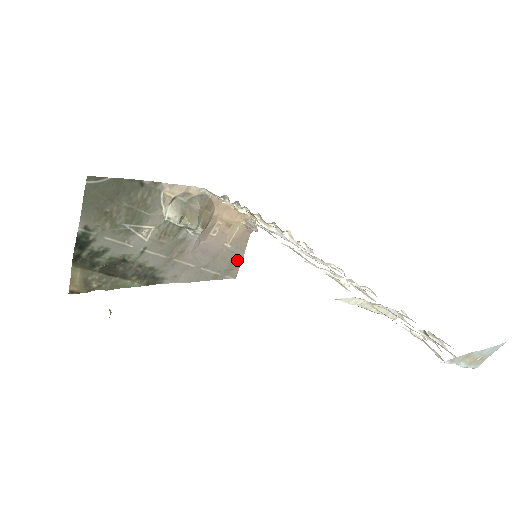
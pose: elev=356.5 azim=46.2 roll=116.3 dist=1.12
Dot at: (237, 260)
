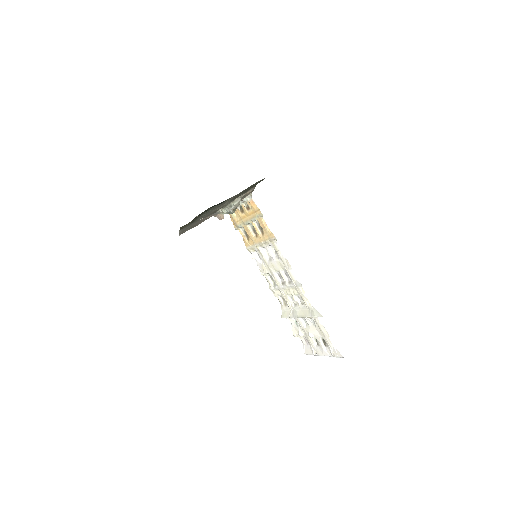
Dot at: (193, 227)
